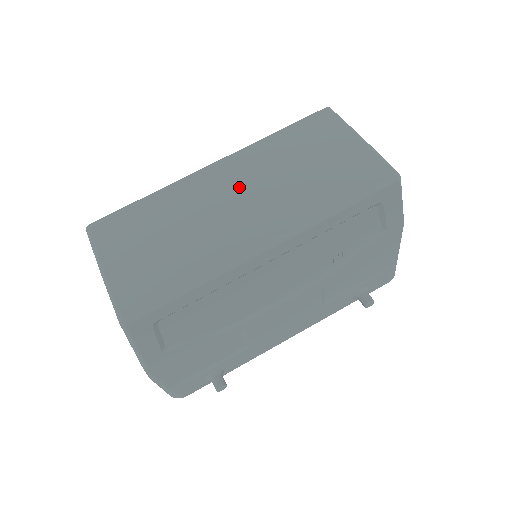
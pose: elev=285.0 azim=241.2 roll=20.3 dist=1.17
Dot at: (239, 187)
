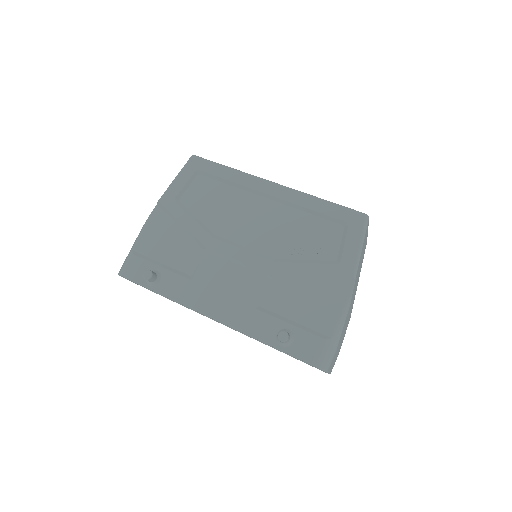
Dot at: occluded
